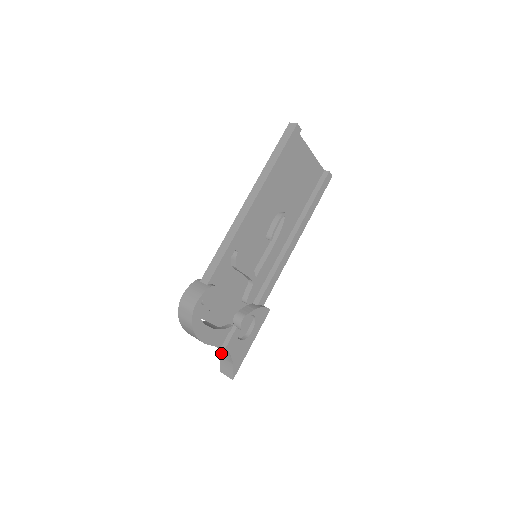
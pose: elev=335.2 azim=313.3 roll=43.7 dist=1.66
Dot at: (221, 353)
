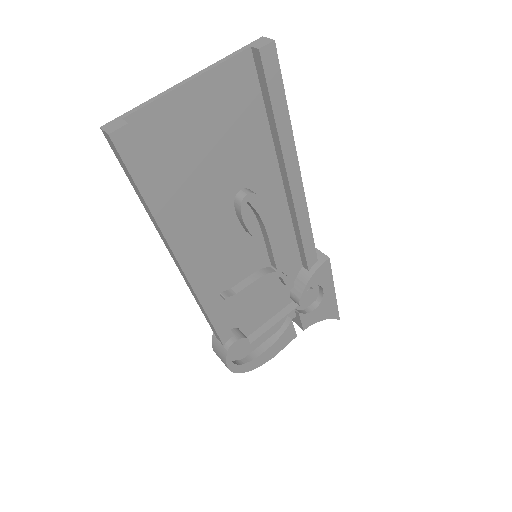
Dot at: occluded
